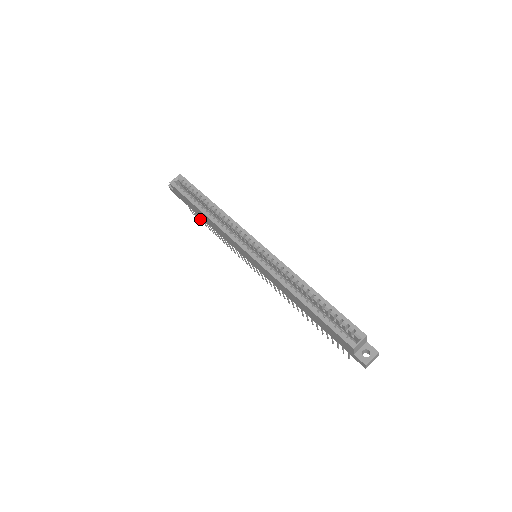
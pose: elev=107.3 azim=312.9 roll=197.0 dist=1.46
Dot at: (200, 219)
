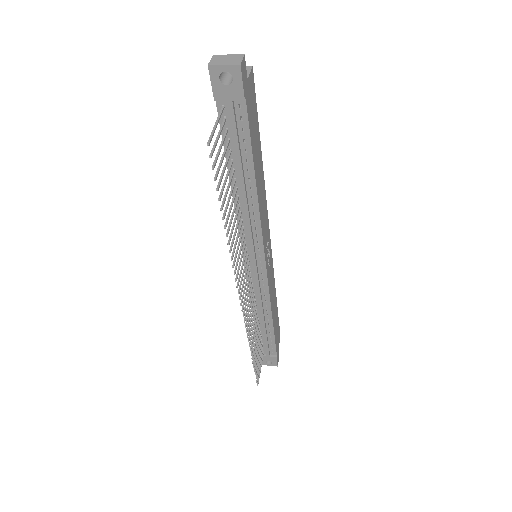
Dot at: (257, 364)
